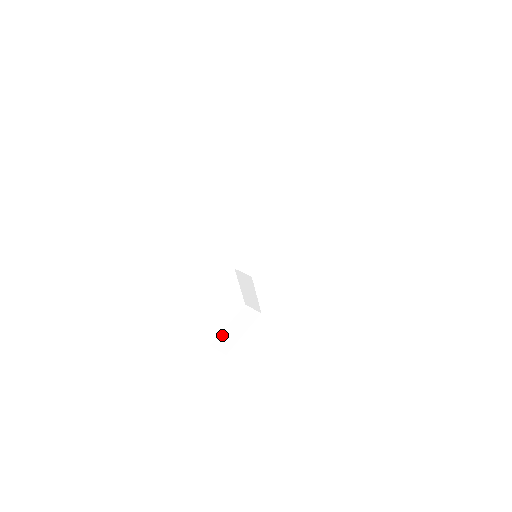
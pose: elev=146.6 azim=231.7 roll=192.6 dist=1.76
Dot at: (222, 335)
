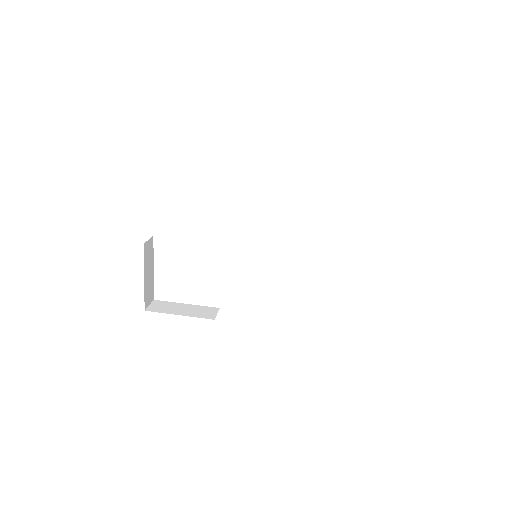
Dot at: (170, 303)
